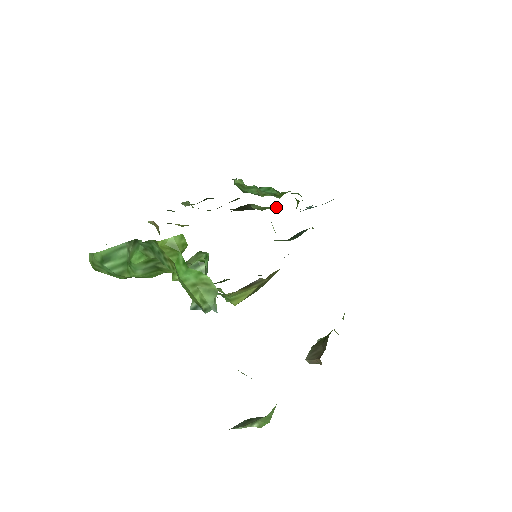
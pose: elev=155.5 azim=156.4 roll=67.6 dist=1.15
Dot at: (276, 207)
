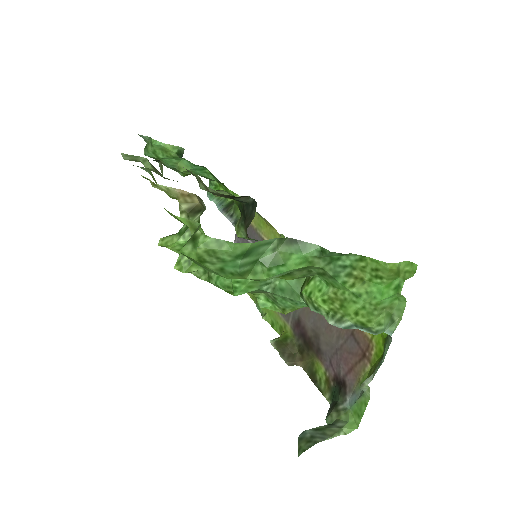
Dot at: occluded
